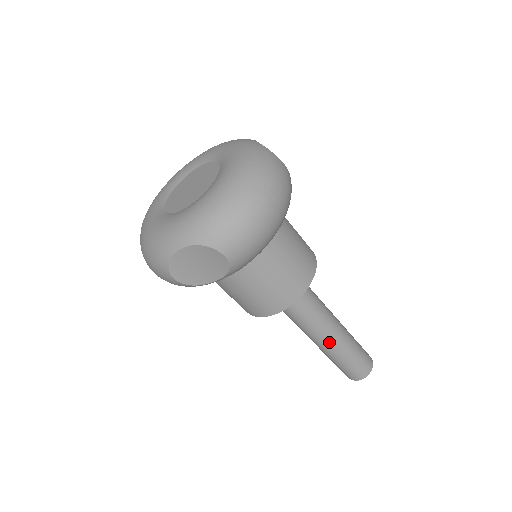
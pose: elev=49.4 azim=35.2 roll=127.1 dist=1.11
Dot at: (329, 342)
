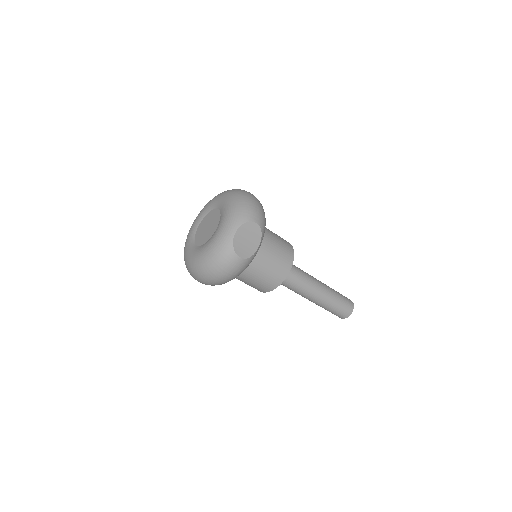
Dot at: (322, 289)
